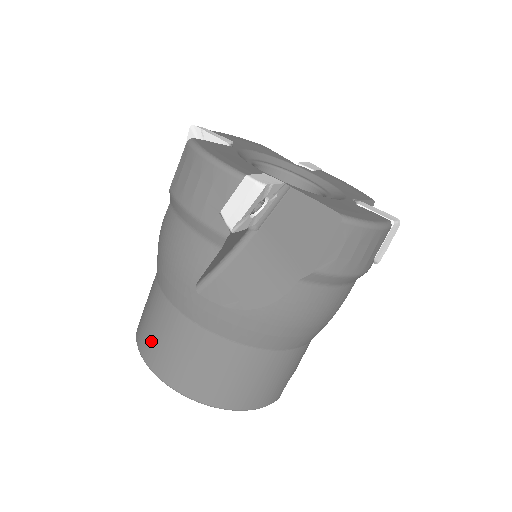
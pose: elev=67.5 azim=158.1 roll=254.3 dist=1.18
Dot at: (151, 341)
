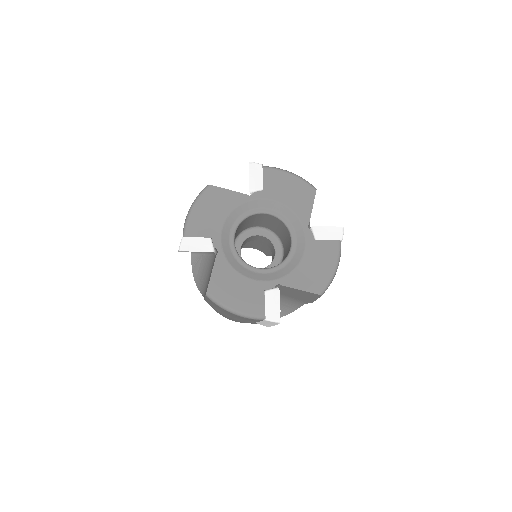
Dot at: occluded
